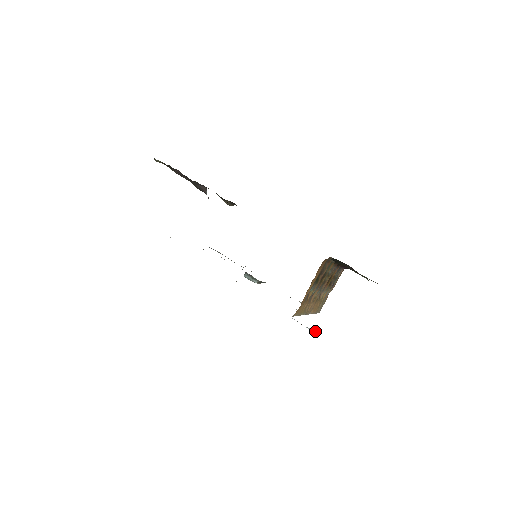
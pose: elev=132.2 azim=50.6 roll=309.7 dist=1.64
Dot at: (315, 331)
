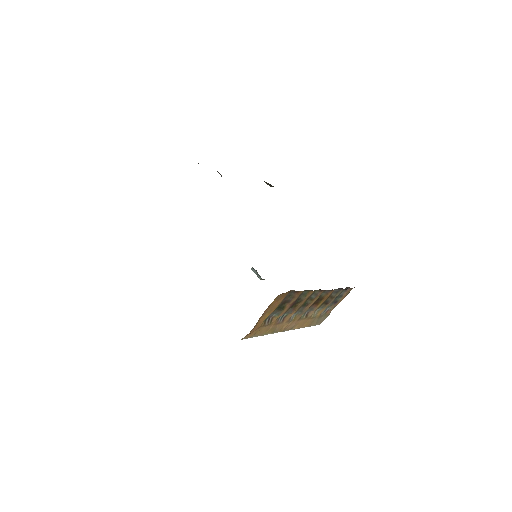
Dot at: occluded
